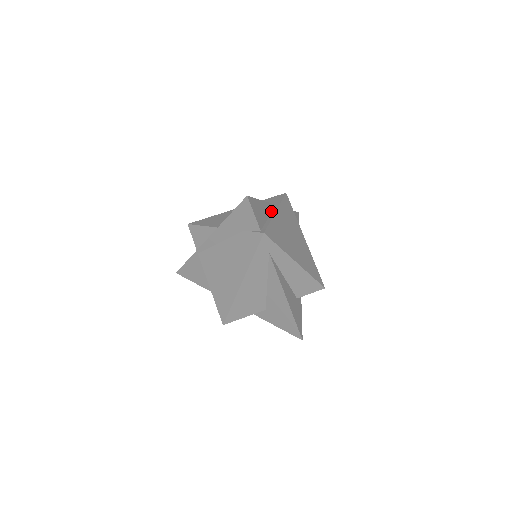
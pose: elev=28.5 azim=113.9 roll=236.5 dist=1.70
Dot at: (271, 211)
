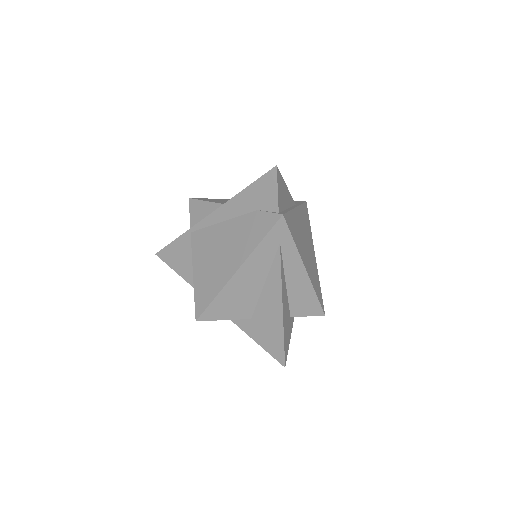
Dot at: (291, 205)
